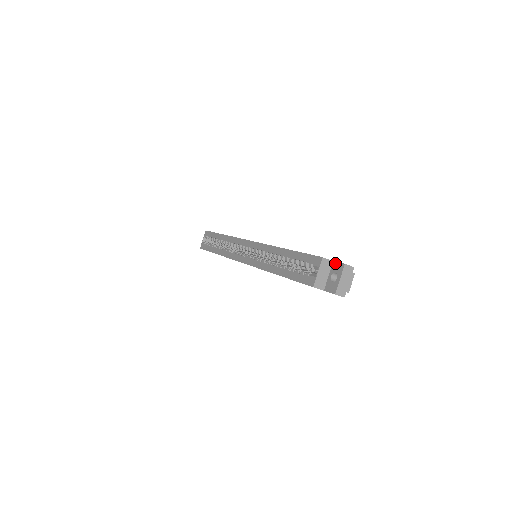
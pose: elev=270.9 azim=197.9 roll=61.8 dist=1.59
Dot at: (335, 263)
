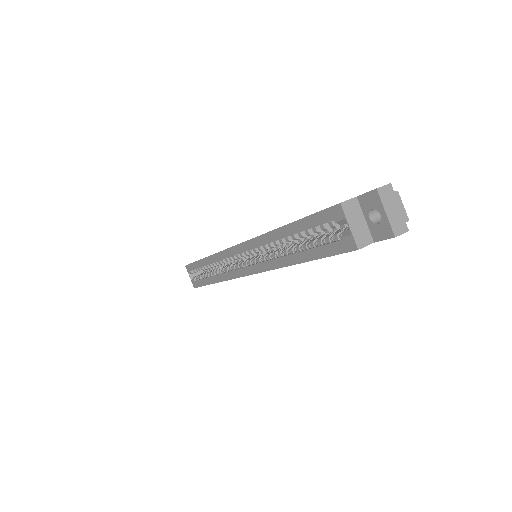
Dot at: (361, 197)
